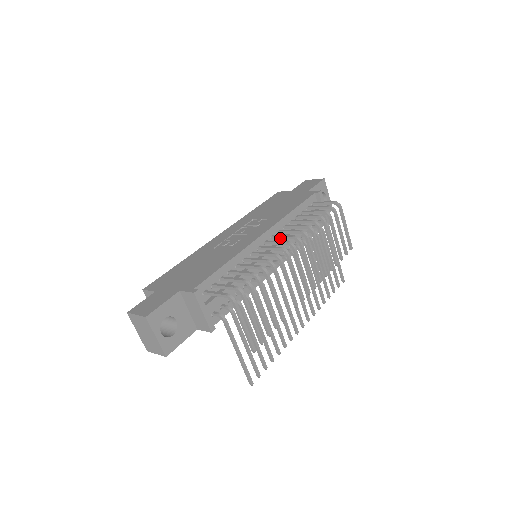
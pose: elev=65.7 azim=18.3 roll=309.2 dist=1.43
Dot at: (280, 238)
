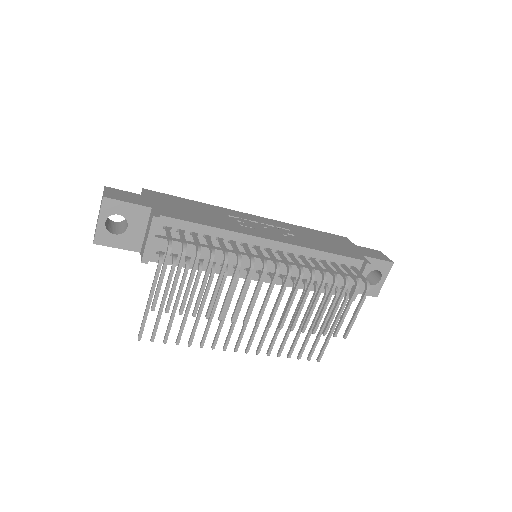
Dot at: (281, 257)
